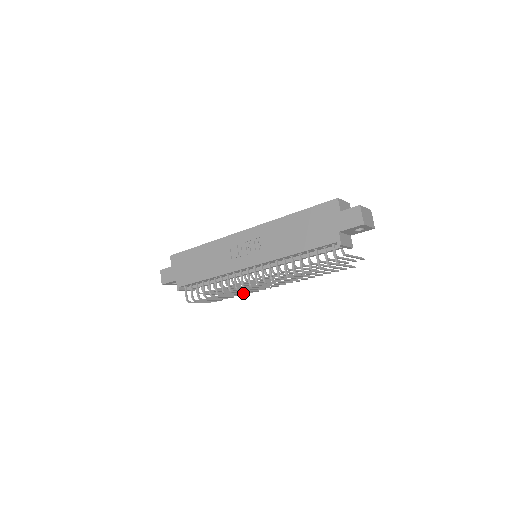
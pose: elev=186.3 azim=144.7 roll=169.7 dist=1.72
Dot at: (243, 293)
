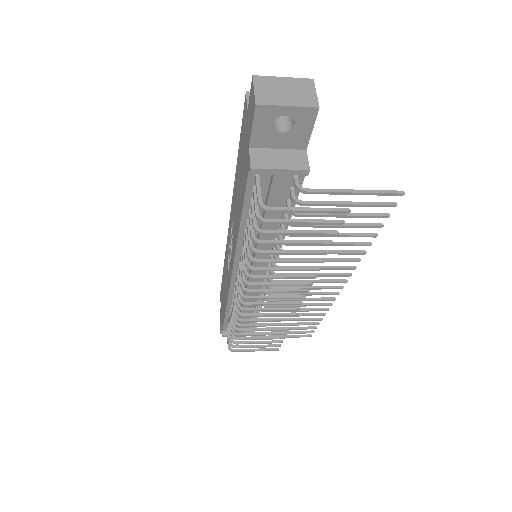
Dot at: (283, 323)
